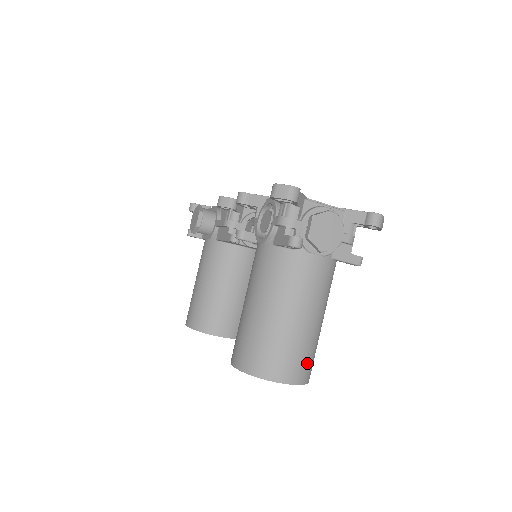
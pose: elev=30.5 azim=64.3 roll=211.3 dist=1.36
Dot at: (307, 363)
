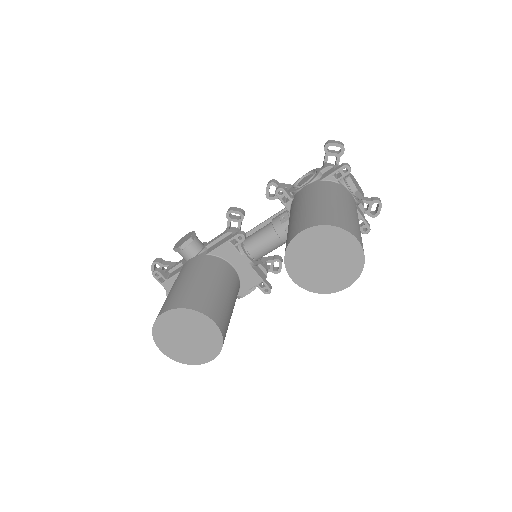
Dot at: occluded
